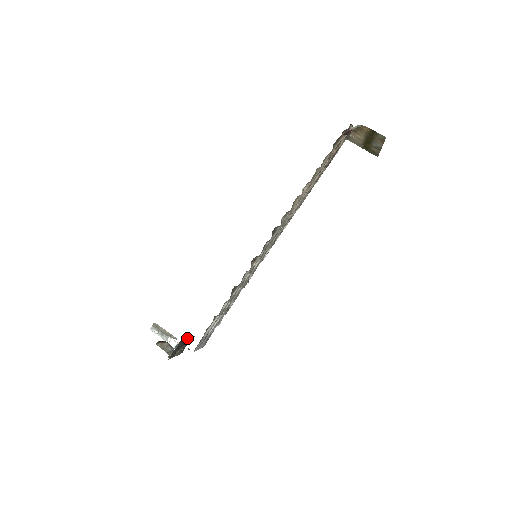
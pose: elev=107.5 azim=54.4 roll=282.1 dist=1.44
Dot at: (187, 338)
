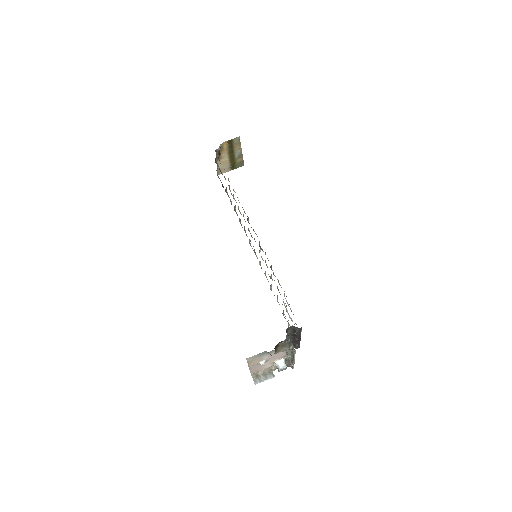
Dot at: occluded
